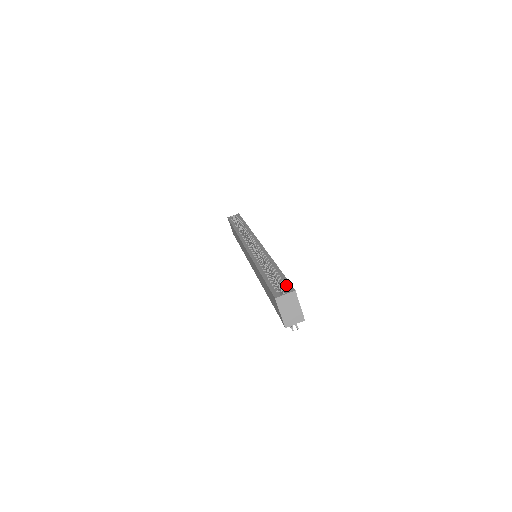
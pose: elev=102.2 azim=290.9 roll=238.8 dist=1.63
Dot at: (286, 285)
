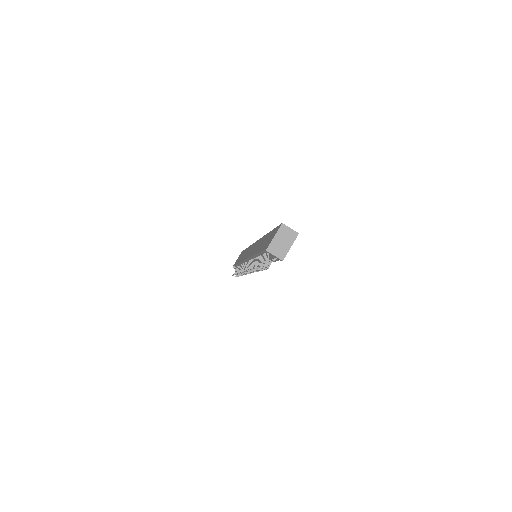
Dot at: occluded
